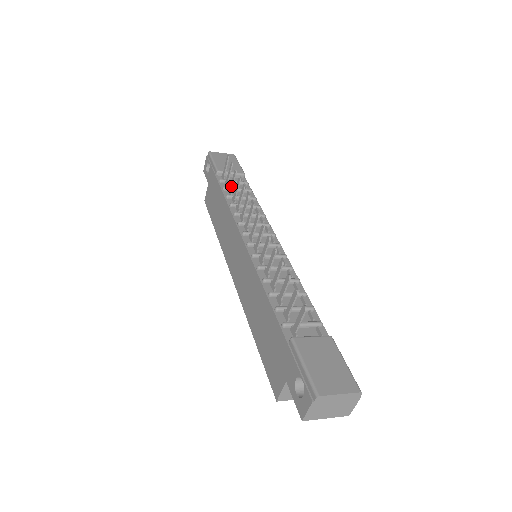
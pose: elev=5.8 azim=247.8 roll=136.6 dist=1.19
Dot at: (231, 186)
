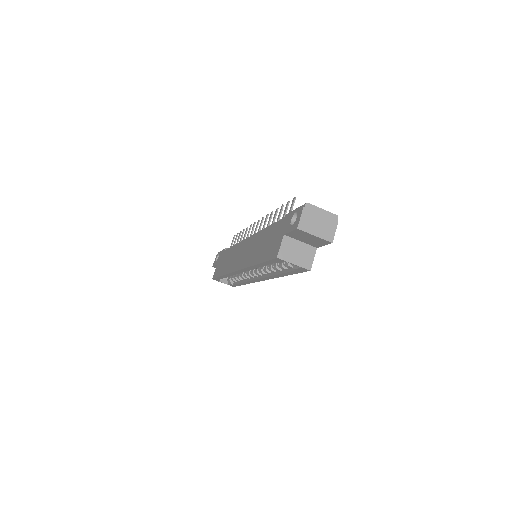
Dot at: (237, 242)
